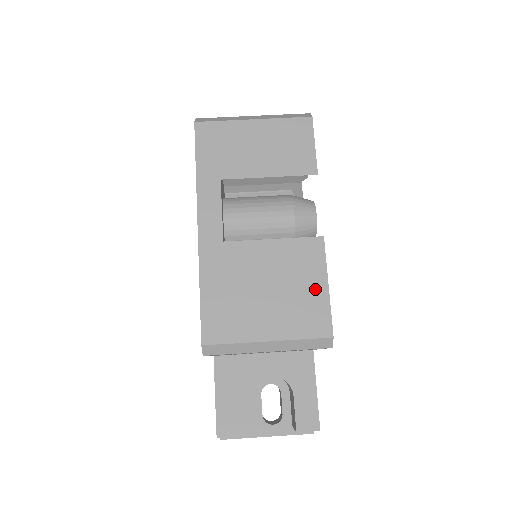
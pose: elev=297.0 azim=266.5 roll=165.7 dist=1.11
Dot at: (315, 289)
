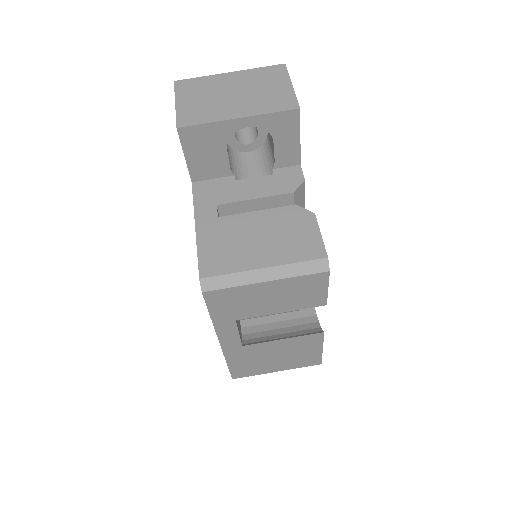
Dot at: (312, 352)
